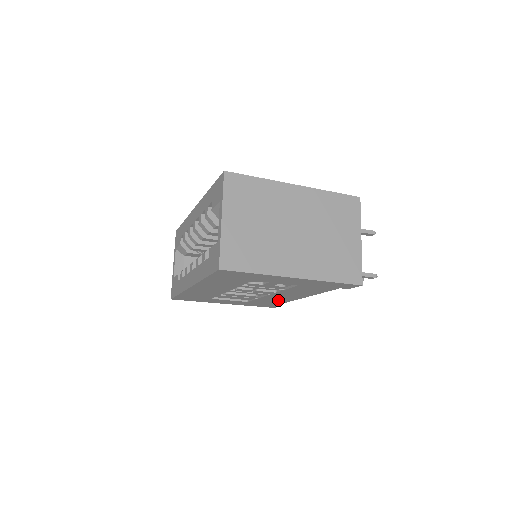
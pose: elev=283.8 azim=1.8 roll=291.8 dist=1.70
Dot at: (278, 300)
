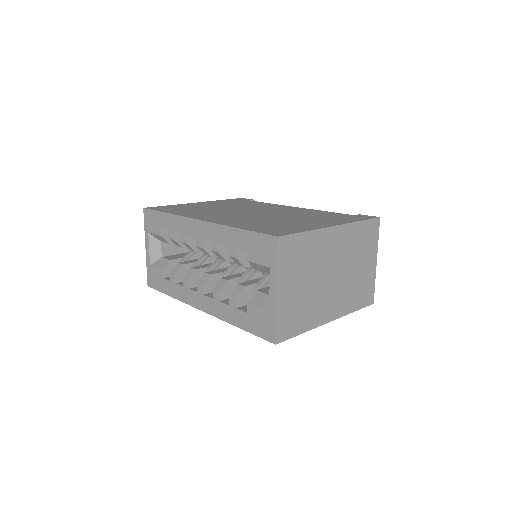
Dot at: occluded
